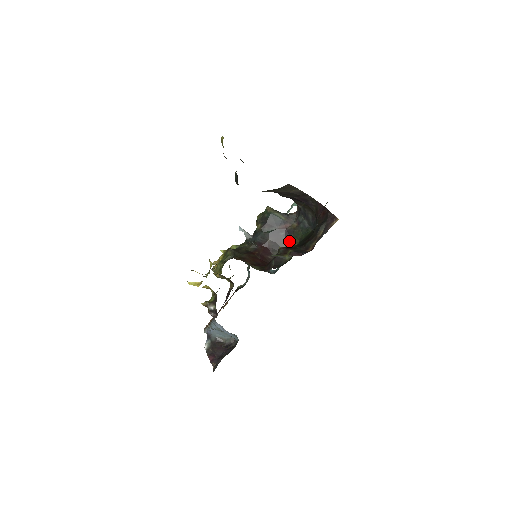
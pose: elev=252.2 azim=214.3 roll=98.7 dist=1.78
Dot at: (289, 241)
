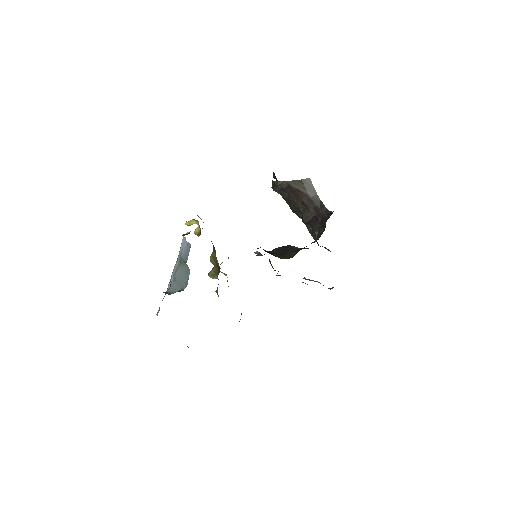
Dot at: (293, 253)
